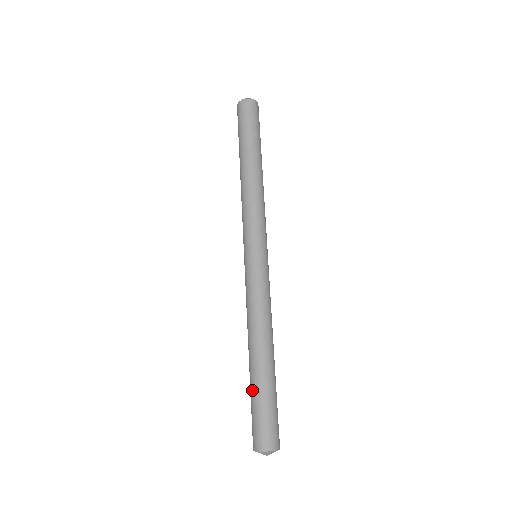
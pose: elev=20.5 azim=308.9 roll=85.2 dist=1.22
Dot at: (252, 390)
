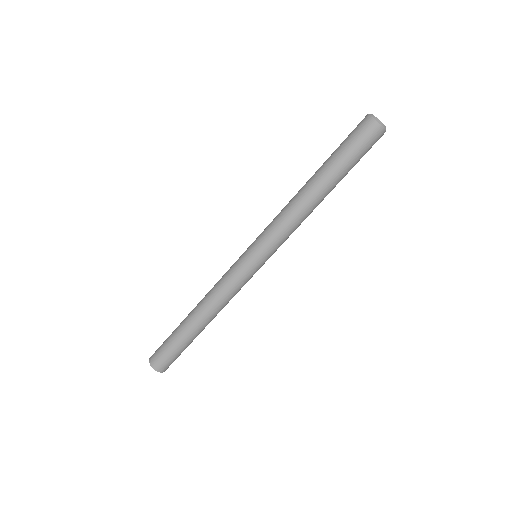
Dot at: (175, 330)
